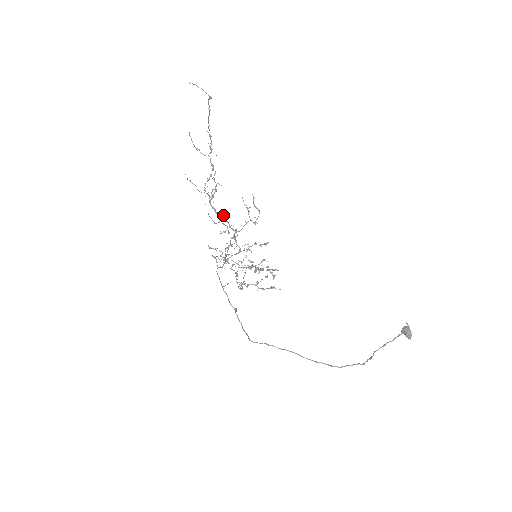
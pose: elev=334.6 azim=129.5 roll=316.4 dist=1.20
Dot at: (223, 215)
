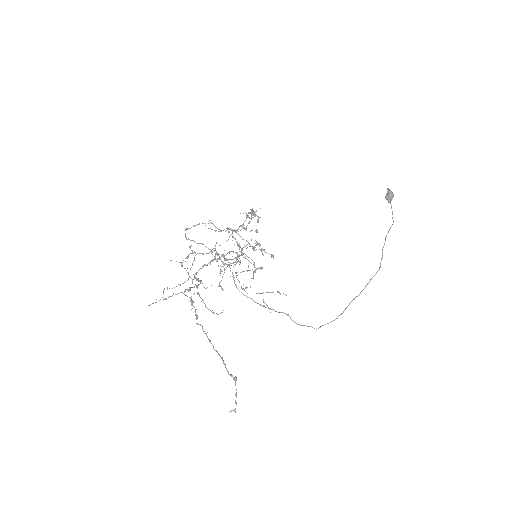
Dot at: occluded
